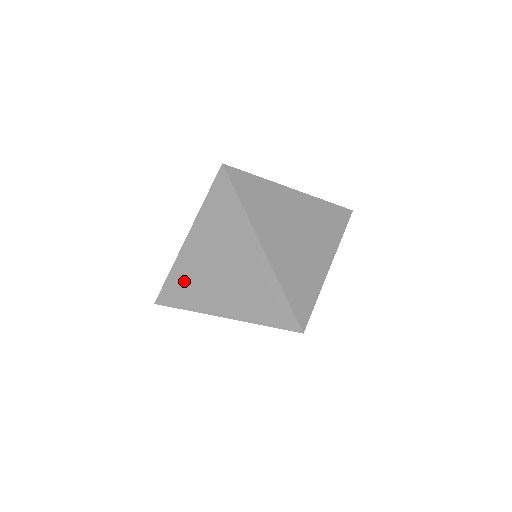
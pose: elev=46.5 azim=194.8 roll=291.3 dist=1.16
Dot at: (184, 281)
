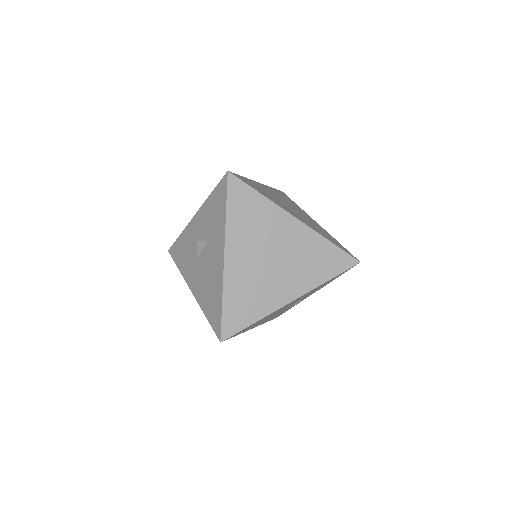
Dot at: (241, 297)
